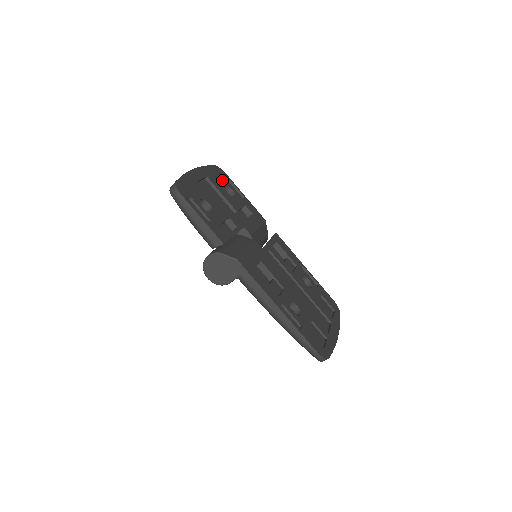
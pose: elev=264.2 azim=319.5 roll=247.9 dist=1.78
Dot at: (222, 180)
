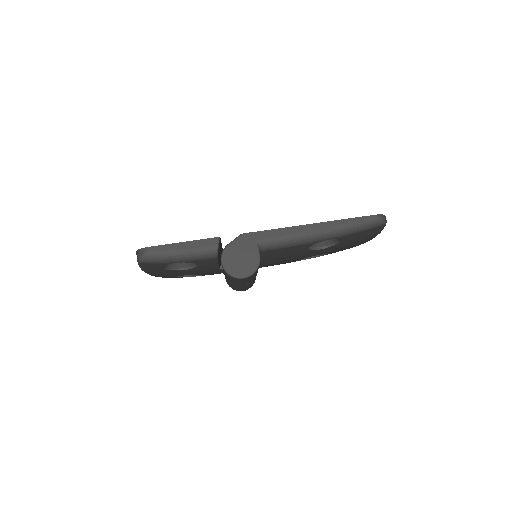
Dot at: occluded
